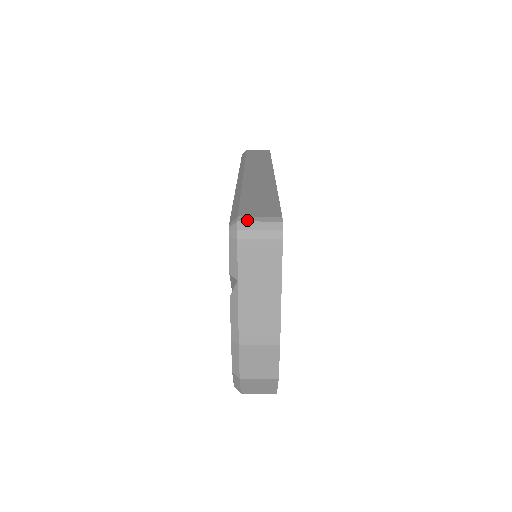
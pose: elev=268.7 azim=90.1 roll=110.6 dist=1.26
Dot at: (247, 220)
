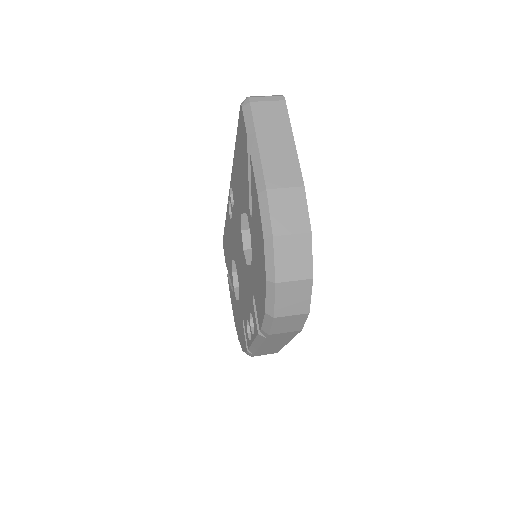
Dot at: occluded
